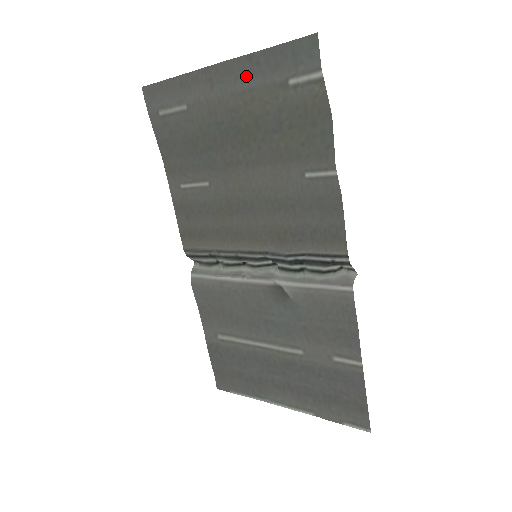
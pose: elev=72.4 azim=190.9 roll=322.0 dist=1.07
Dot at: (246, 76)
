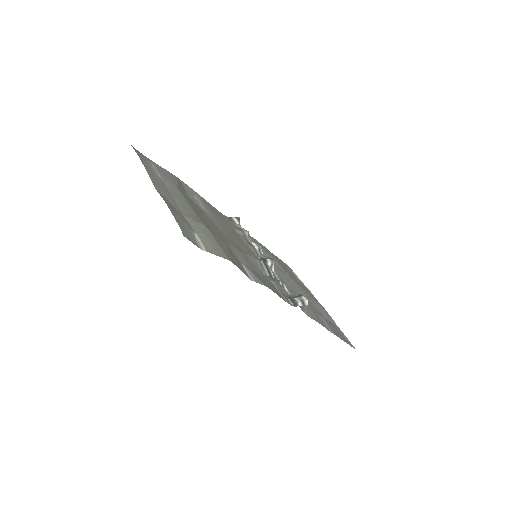
Dot at: (172, 206)
